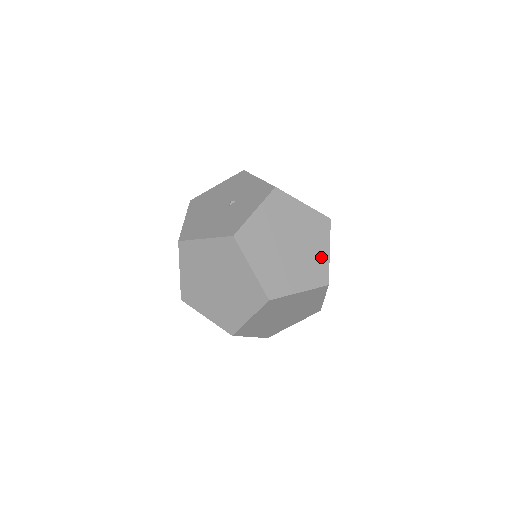
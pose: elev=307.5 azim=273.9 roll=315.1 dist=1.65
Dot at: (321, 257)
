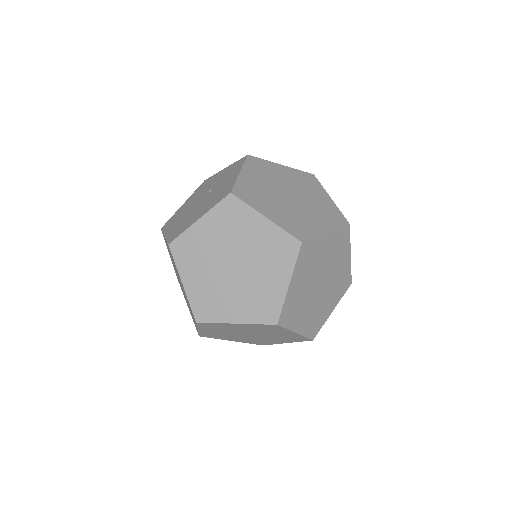
Dot at: (326, 203)
